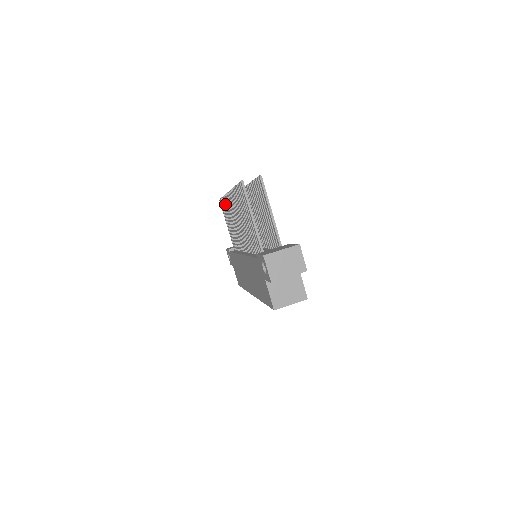
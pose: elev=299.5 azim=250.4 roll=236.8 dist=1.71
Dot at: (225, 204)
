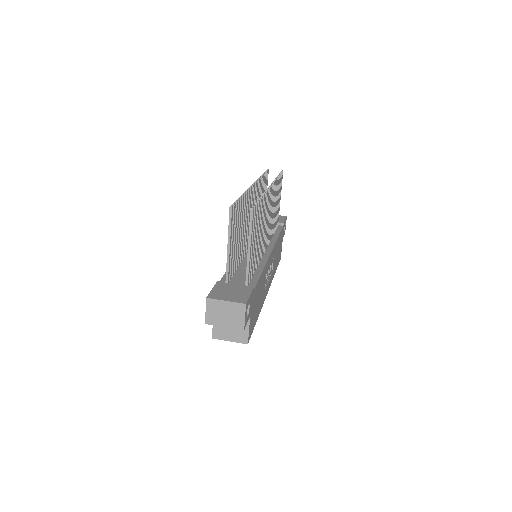
Dot at: occluded
